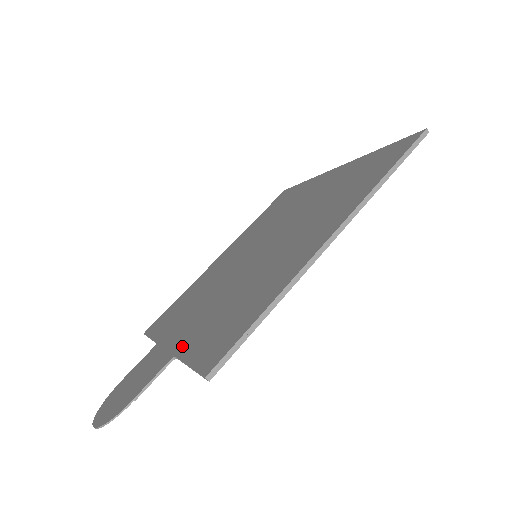
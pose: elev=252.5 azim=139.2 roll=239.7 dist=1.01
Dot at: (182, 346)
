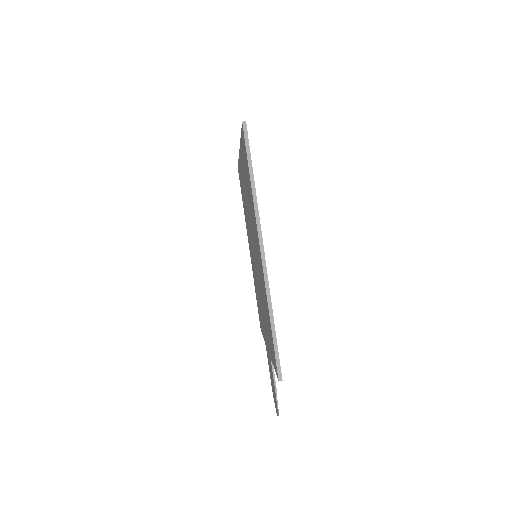
Dot at: (269, 350)
